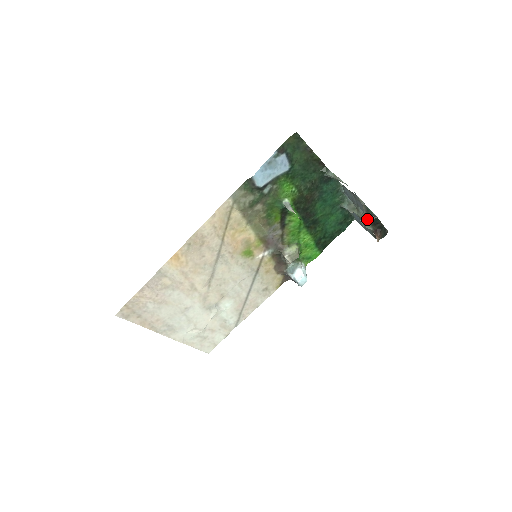
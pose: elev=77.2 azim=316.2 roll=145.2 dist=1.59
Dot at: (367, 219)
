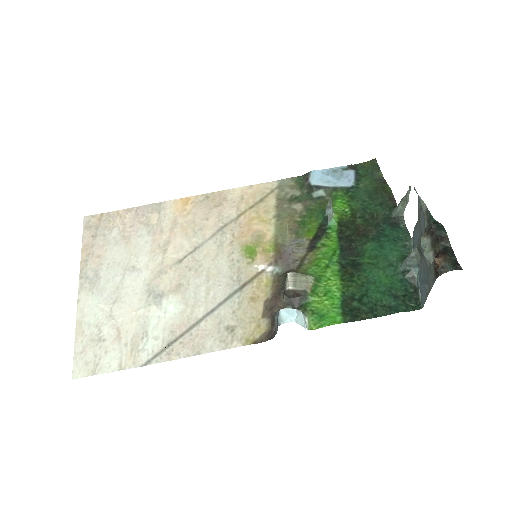
Dot at: (426, 230)
